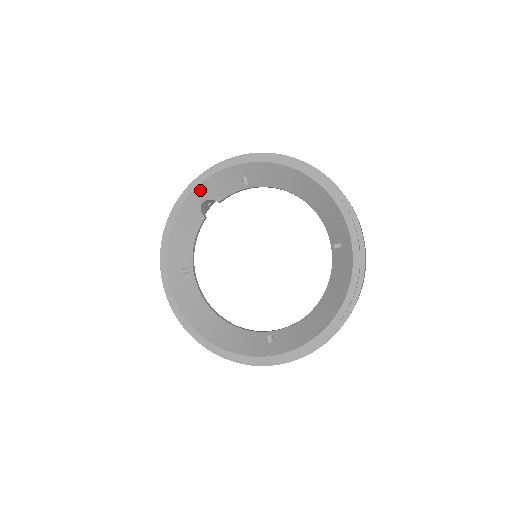
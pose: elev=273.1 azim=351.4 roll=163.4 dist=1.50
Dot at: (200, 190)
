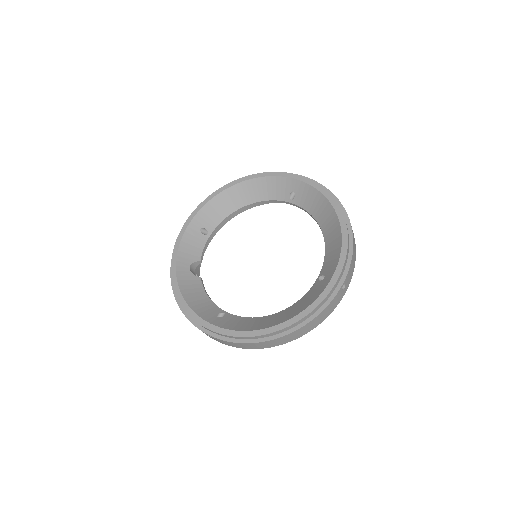
Dot at: (180, 260)
